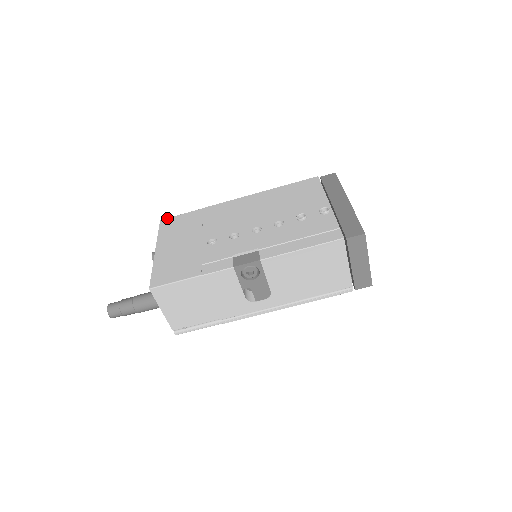
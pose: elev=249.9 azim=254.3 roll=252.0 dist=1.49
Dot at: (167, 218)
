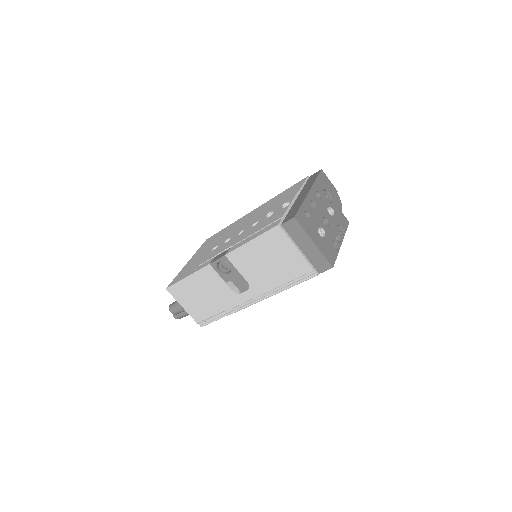
Dot at: (210, 237)
